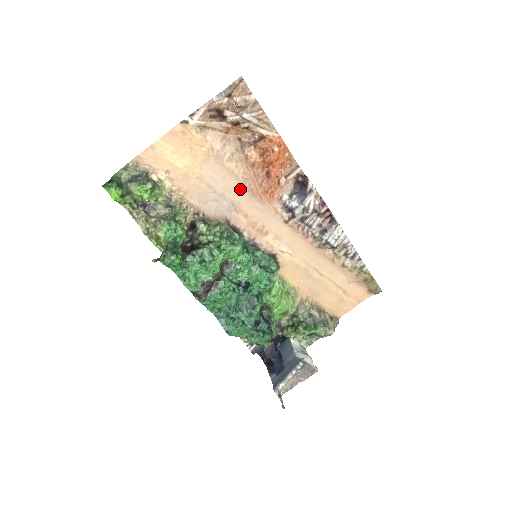
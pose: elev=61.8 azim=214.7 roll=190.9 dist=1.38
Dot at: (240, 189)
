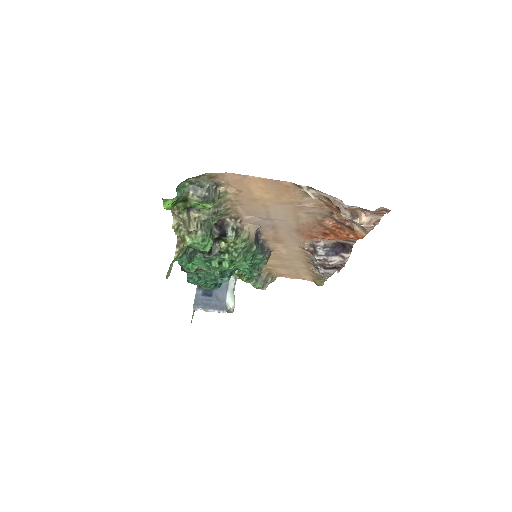
Dot at: (292, 225)
